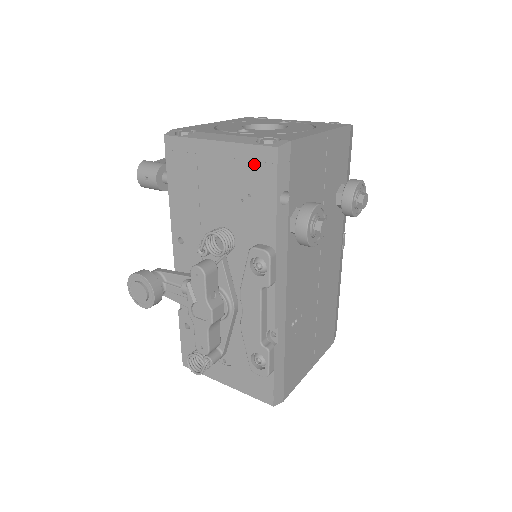
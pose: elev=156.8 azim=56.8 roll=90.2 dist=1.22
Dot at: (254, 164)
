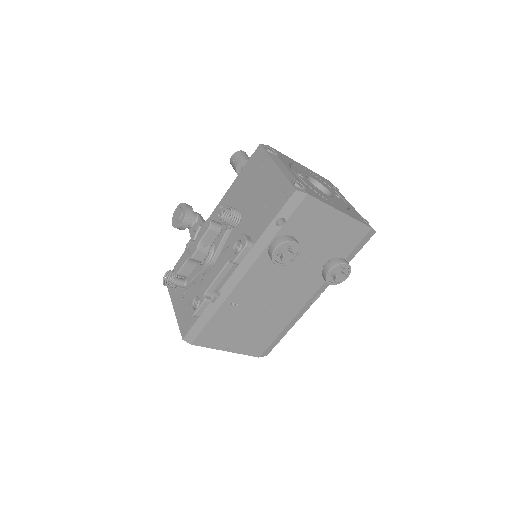
Dot at: (281, 191)
